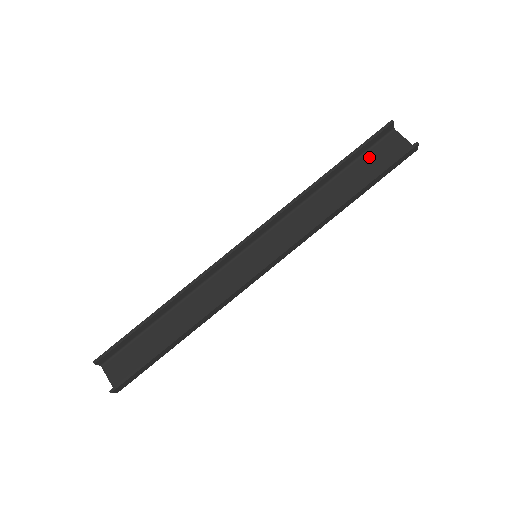
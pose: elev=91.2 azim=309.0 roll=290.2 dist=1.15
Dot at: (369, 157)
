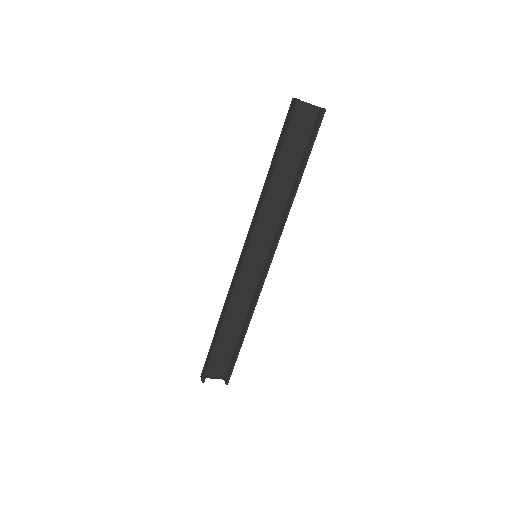
Dot at: (291, 135)
